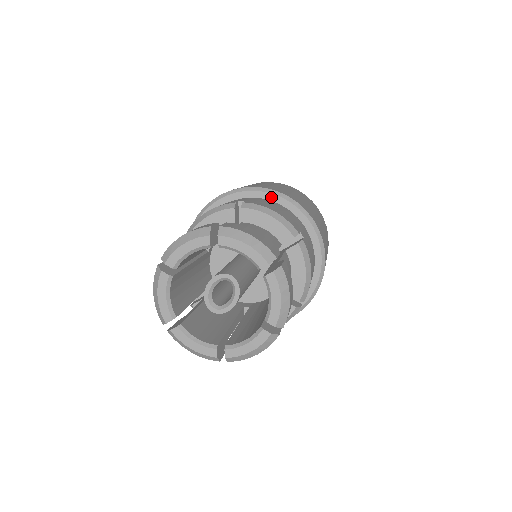
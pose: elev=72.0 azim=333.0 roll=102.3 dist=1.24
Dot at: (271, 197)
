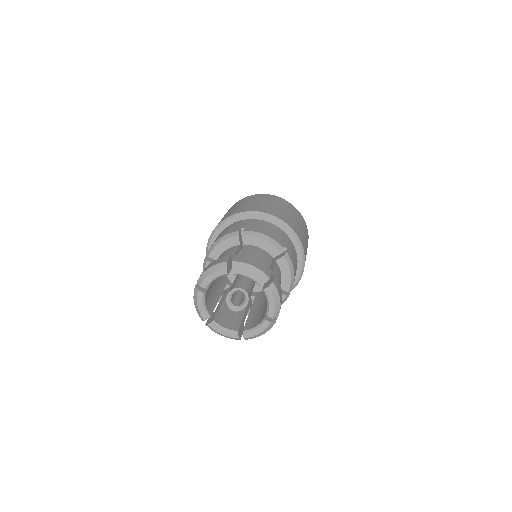
Dot at: (263, 218)
